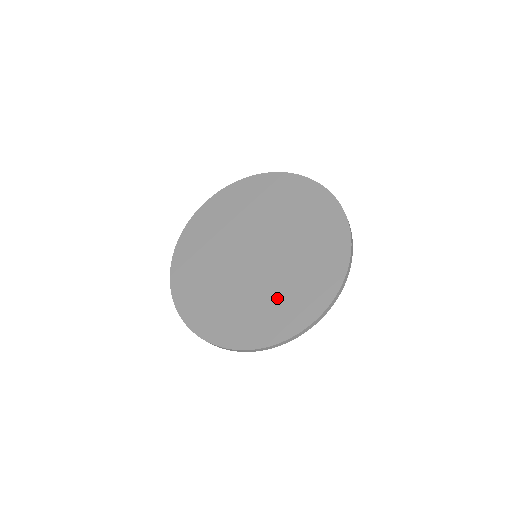
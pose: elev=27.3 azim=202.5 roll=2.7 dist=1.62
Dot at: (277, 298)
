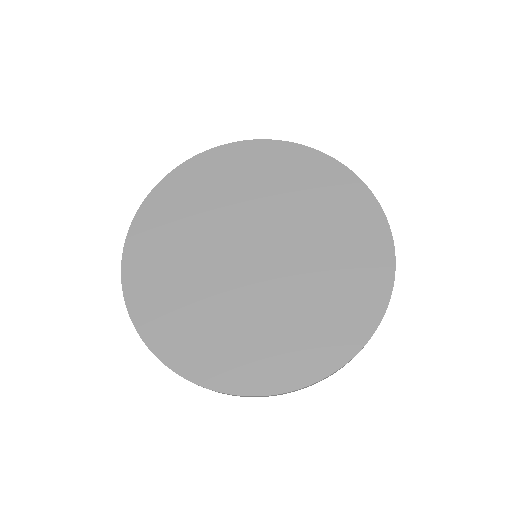
Dot at: (332, 276)
